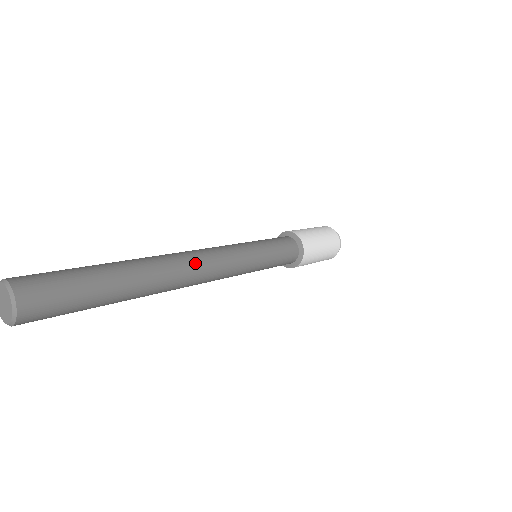
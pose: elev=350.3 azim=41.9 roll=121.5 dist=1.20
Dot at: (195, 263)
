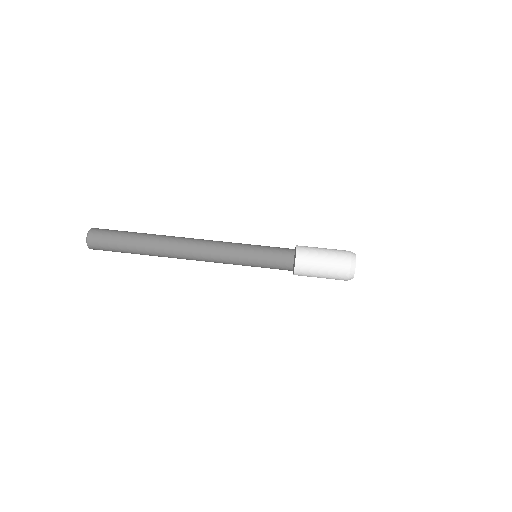
Dot at: (189, 245)
